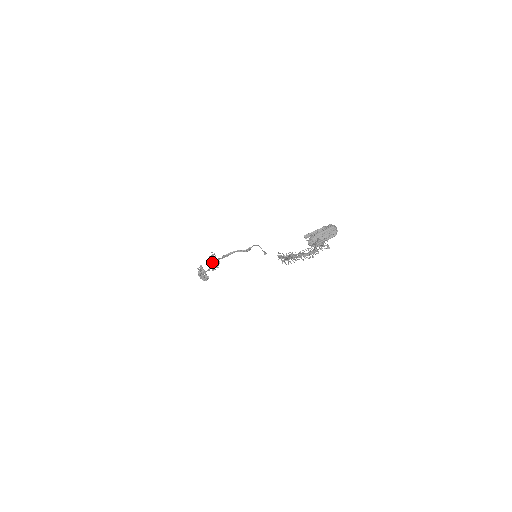
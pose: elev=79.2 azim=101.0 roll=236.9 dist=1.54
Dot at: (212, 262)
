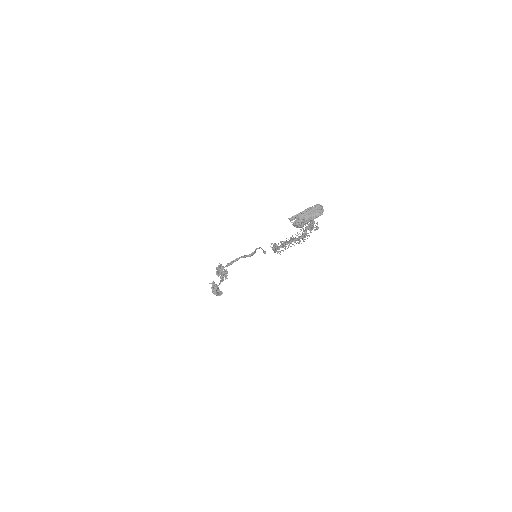
Dot at: (218, 272)
